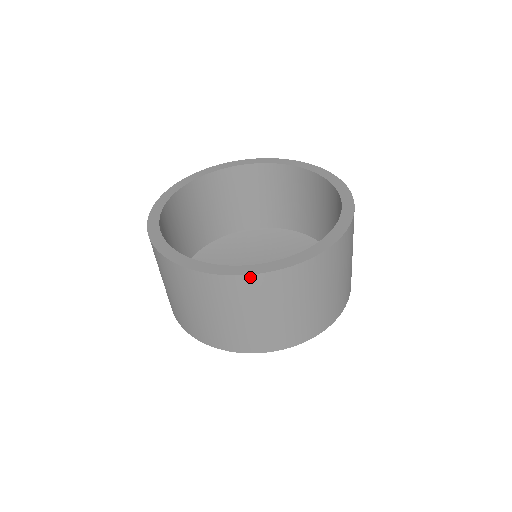
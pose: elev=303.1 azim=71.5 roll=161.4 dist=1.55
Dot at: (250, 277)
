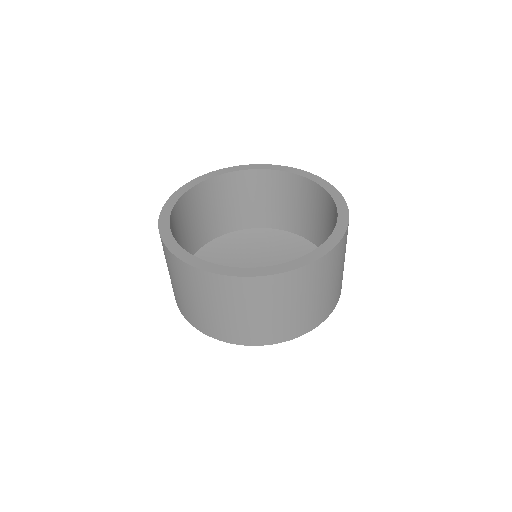
Dot at: (210, 274)
